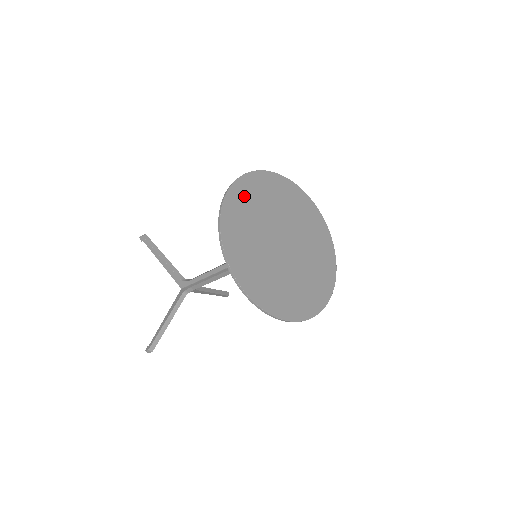
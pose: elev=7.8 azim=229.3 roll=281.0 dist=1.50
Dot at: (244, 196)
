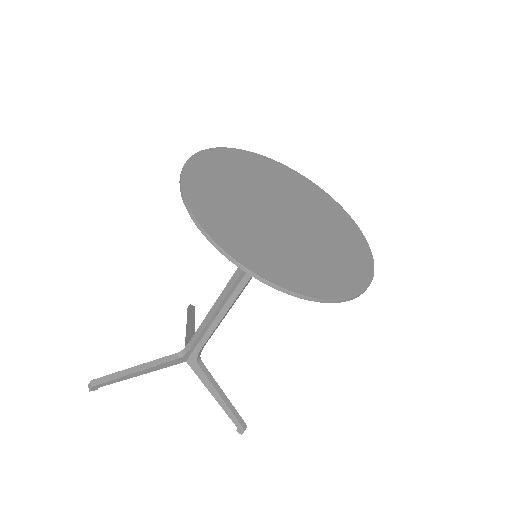
Dot at: (225, 229)
